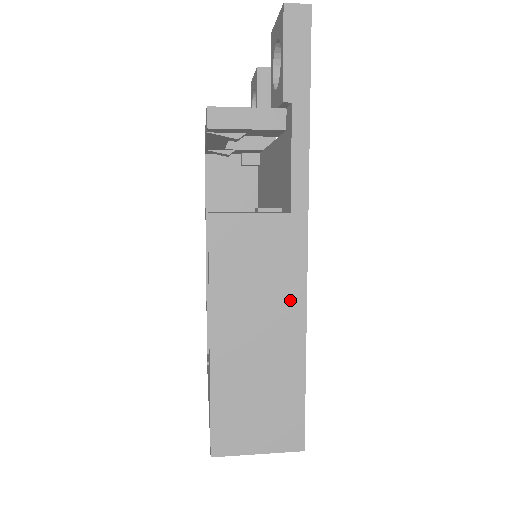
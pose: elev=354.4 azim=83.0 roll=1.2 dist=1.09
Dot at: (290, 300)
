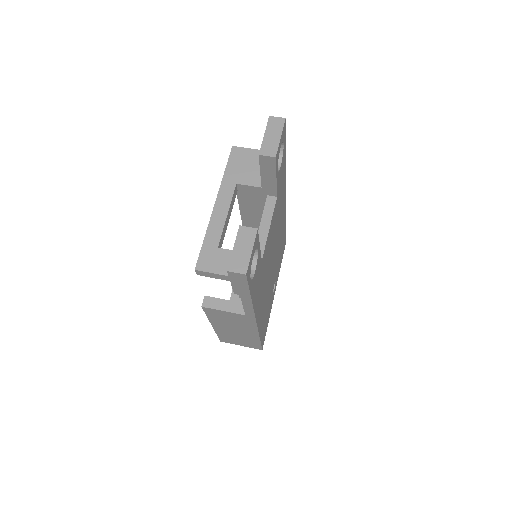
Dot at: (249, 329)
